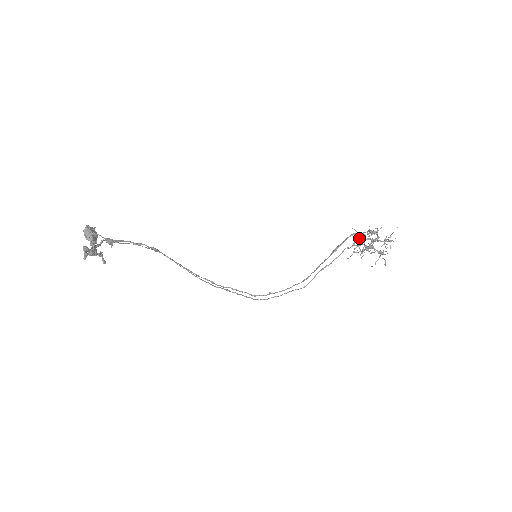
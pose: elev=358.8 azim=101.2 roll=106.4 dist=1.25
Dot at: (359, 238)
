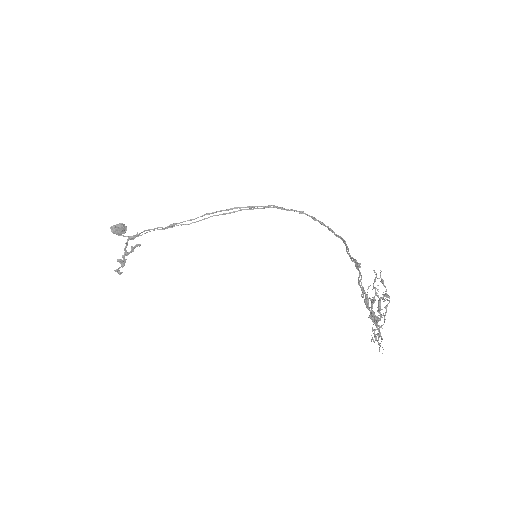
Dot at: (382, 281)
